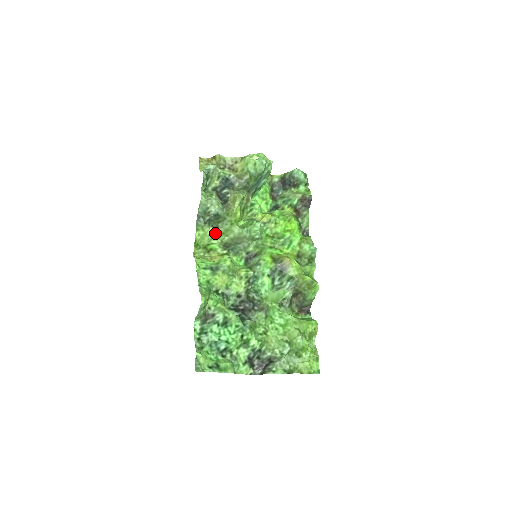
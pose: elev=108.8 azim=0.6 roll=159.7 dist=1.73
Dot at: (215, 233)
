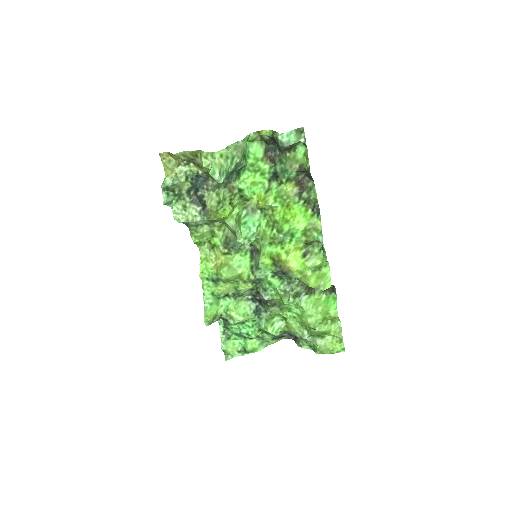
Dot at: (212, 228)
